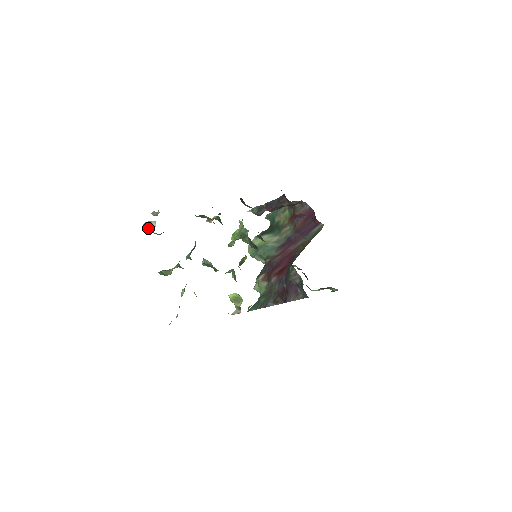
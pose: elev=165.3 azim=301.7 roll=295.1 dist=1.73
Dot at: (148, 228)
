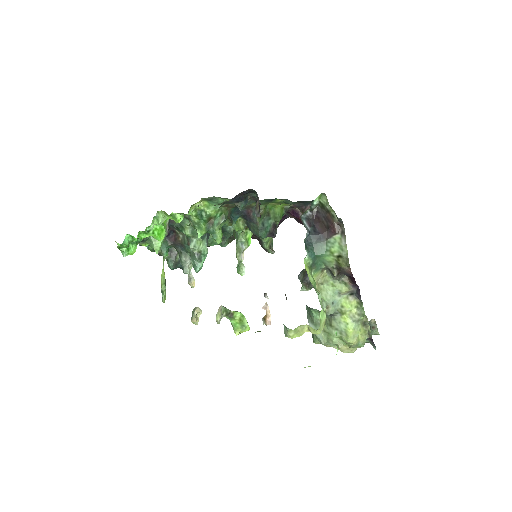
Dot at: (193, 316)
